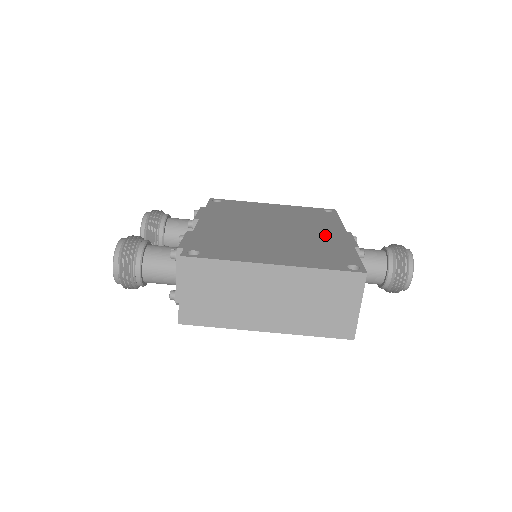
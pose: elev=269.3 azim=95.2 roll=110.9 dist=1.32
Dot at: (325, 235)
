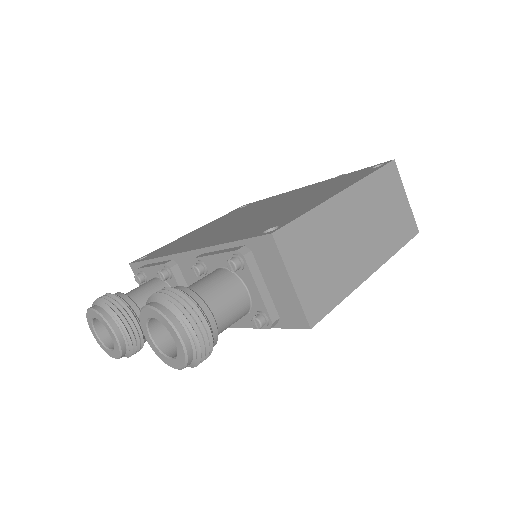
Dot at: (297, 192)
